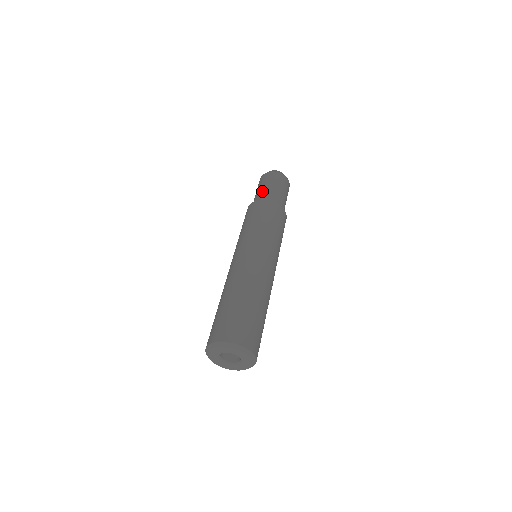
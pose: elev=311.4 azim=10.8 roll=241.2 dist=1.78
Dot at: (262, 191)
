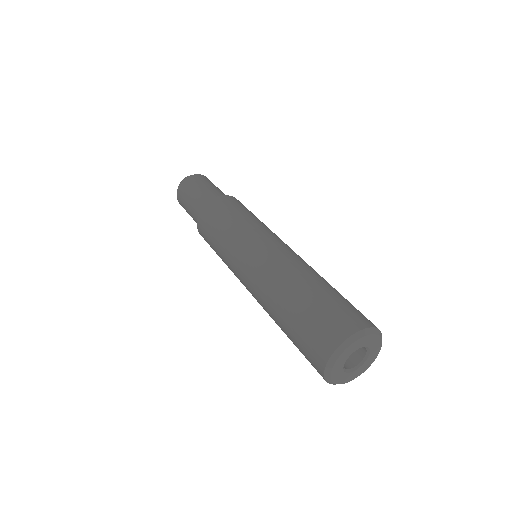
Dot at: (192, 207)
